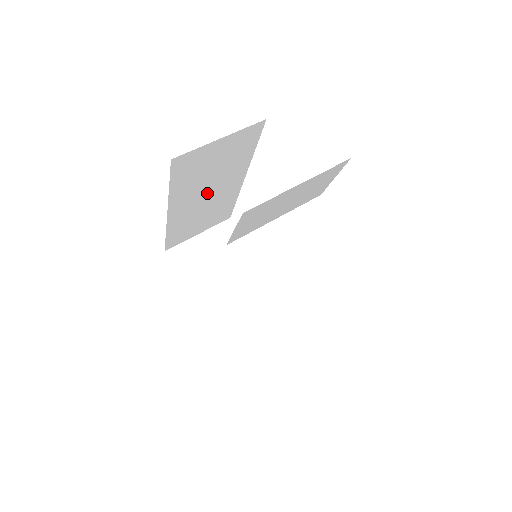
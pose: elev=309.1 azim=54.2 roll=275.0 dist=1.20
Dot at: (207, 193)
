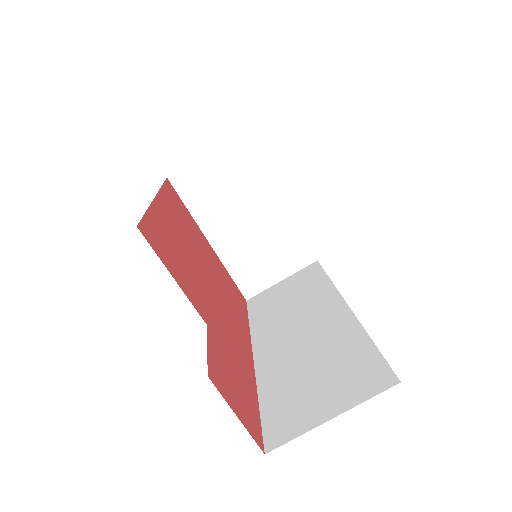
Dot at: occluded
